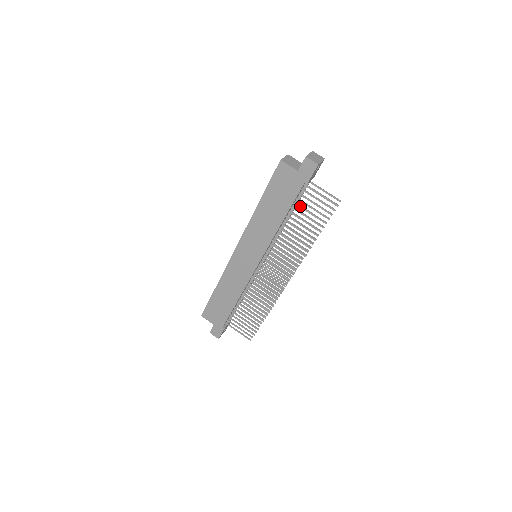
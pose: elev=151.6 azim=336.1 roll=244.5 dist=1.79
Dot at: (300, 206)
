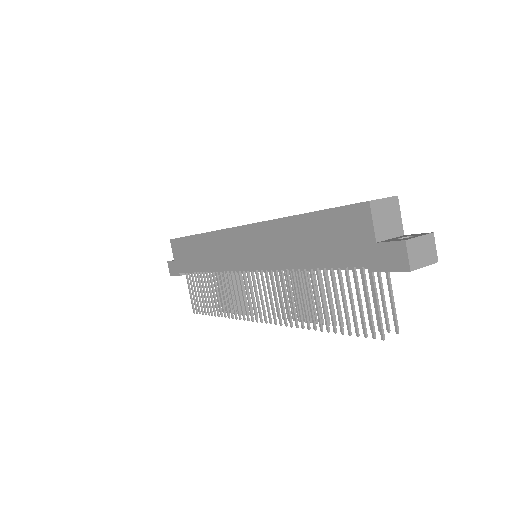
Dot at: (340, 279)
